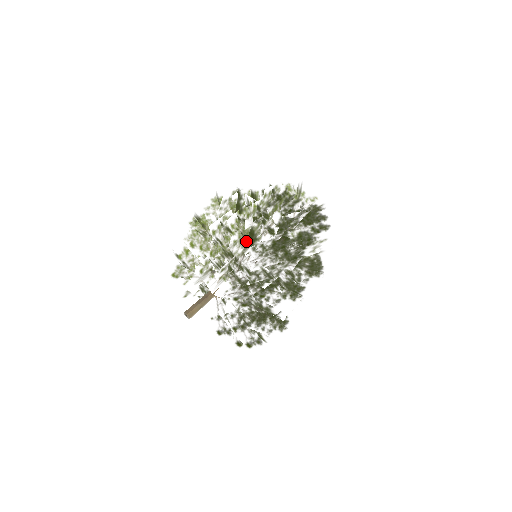
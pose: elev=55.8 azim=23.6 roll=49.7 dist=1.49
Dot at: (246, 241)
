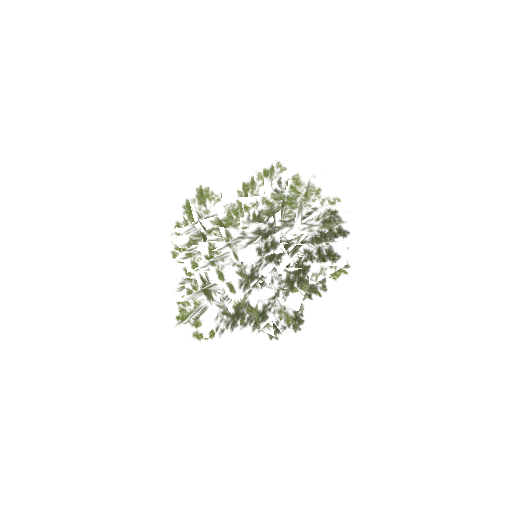
Dot at: (207, 289)
